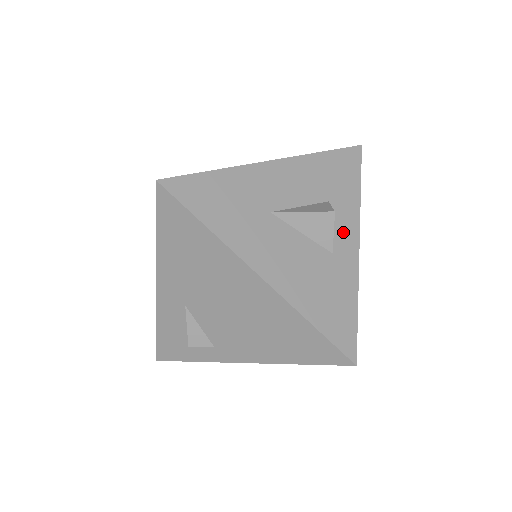
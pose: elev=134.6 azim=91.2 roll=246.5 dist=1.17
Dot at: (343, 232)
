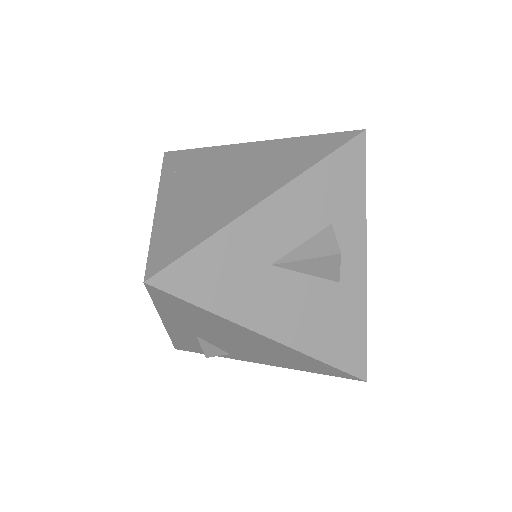
Dot at: (349, 253)
